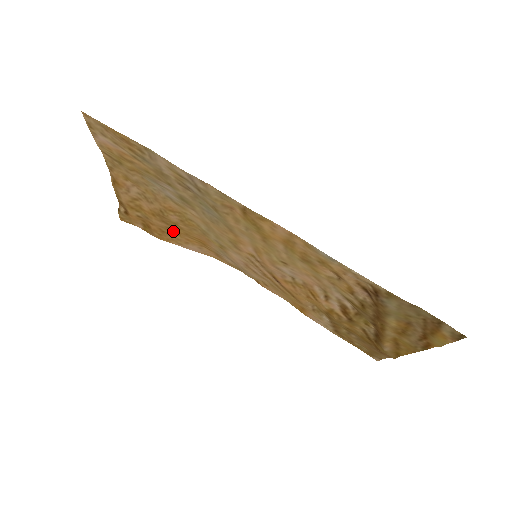
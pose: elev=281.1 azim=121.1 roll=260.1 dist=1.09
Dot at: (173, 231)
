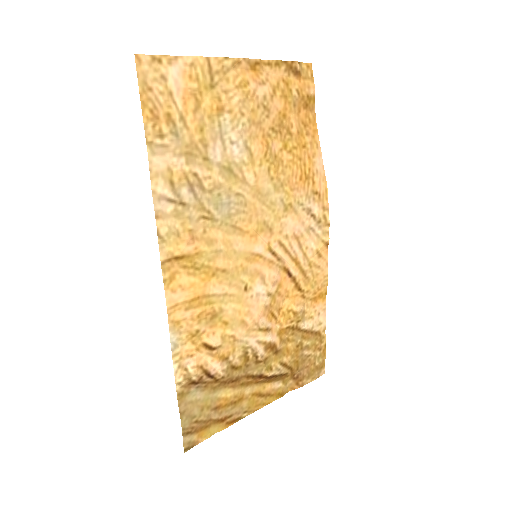
Dot at: (302, 139)
